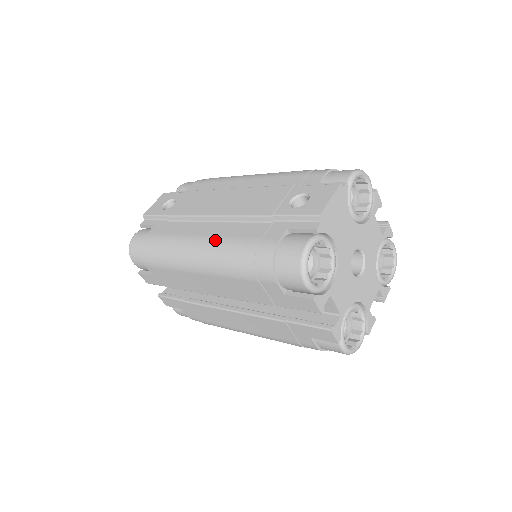
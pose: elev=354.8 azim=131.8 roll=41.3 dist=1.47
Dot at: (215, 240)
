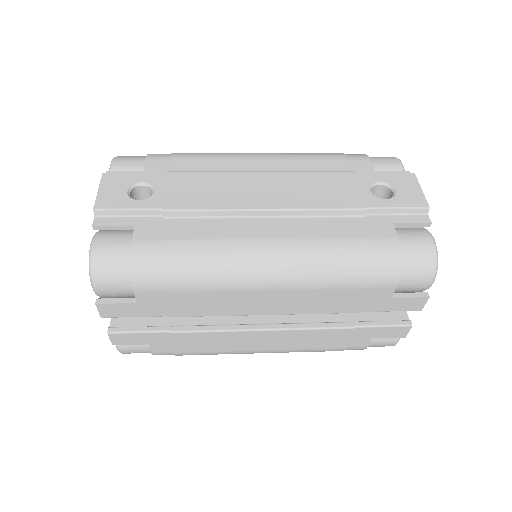
Dot at: (298, 242)
